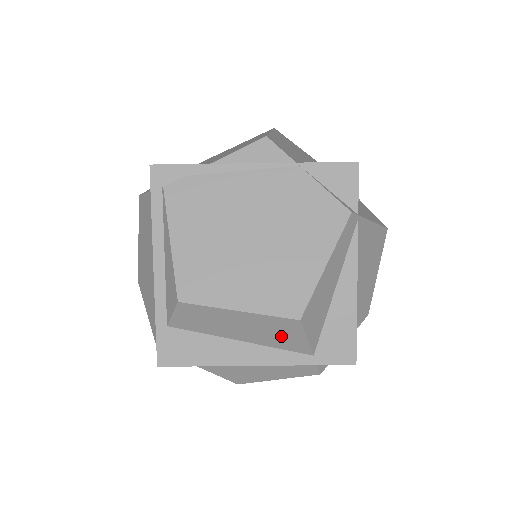
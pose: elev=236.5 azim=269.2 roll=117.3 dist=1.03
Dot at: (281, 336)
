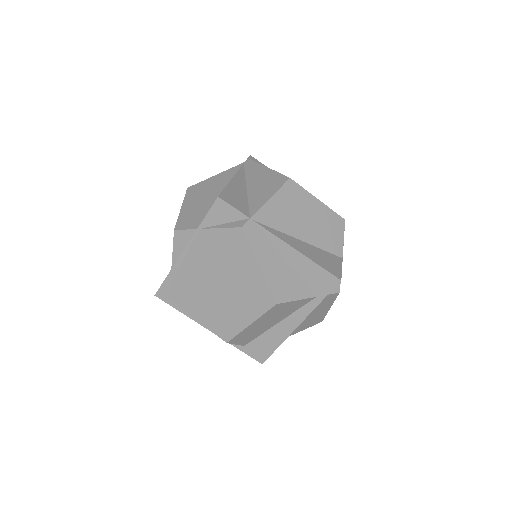
Dot at: (286, 309)
